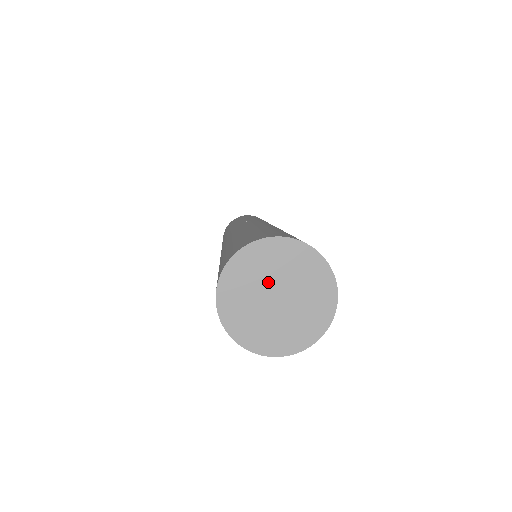
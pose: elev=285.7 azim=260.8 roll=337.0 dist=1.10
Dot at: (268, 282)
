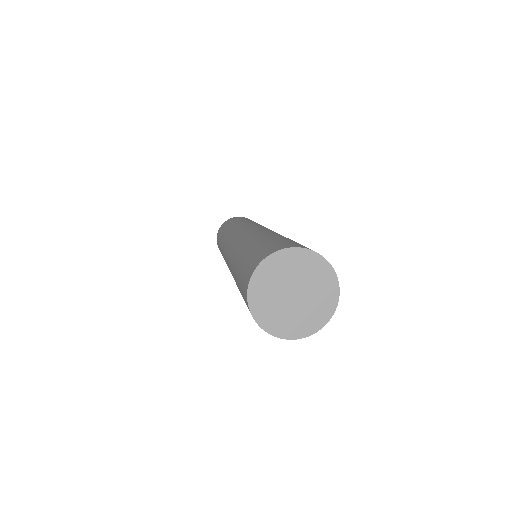
Dot at: (293, 280)
